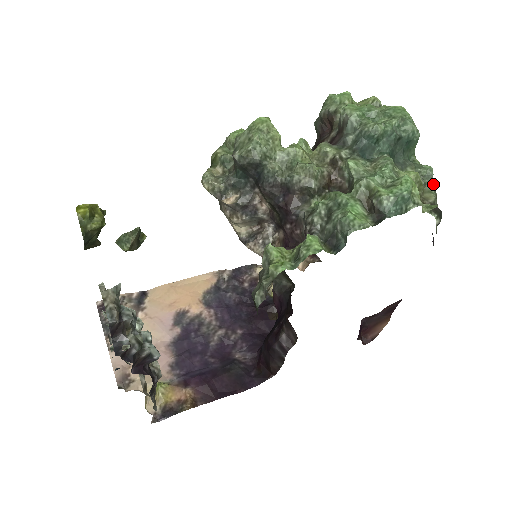
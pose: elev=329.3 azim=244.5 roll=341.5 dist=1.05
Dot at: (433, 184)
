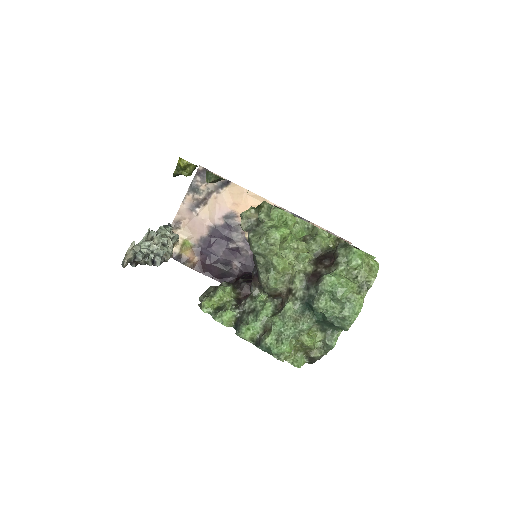
Dot at: (329, 350)
